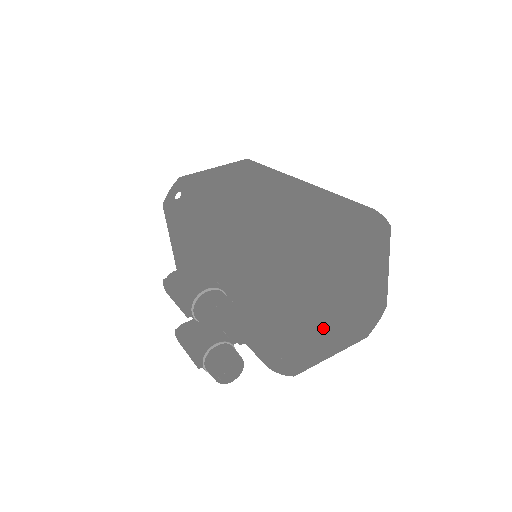
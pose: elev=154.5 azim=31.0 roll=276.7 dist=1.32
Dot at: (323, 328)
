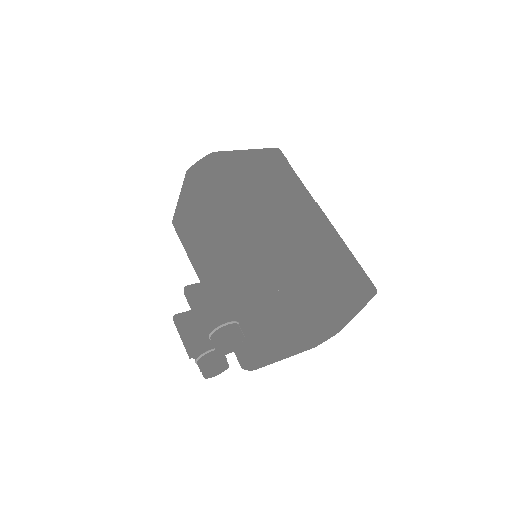
Dot at: (291, 346)
